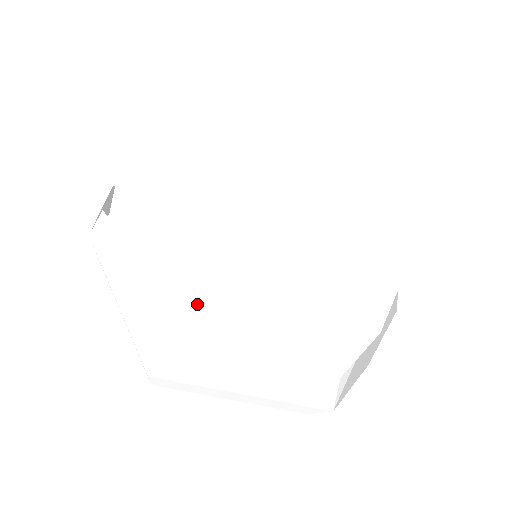
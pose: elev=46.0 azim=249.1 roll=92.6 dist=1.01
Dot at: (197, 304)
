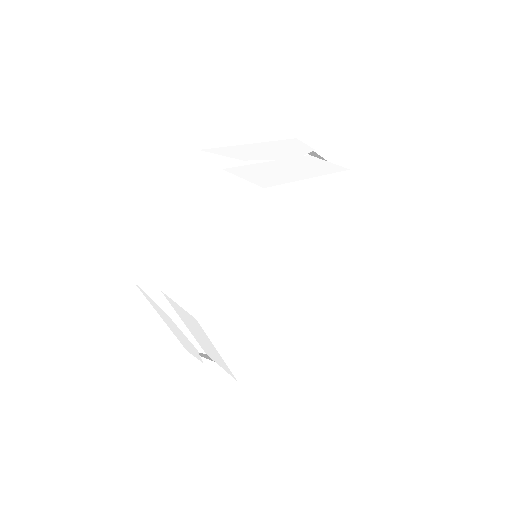
Dot at: (190, 316)
